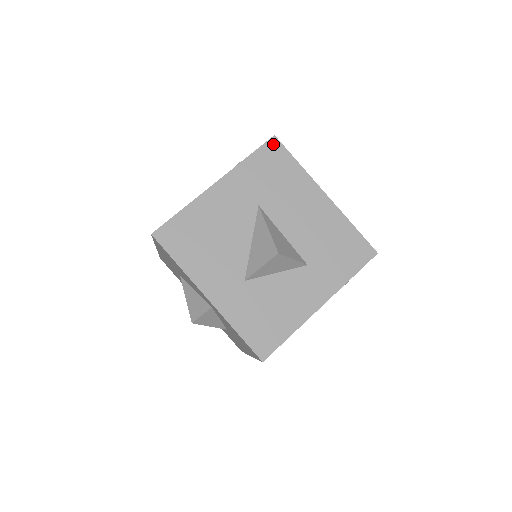
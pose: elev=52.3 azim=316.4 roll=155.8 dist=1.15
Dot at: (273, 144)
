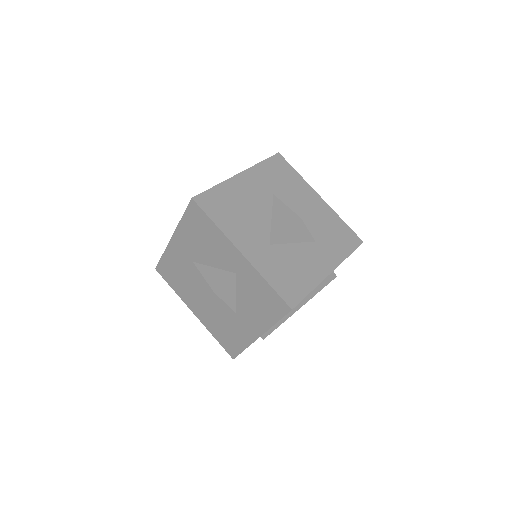
Dot at: (278, 158)
